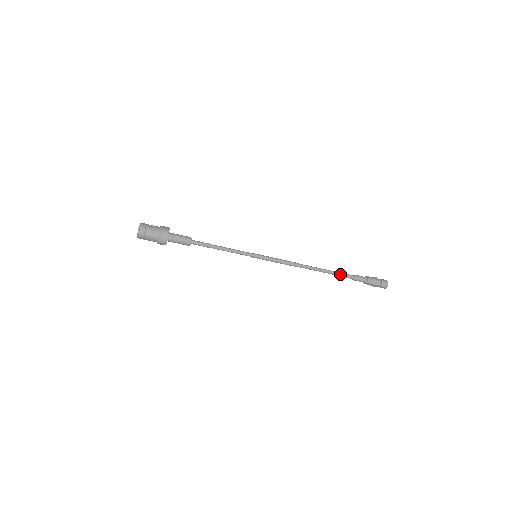
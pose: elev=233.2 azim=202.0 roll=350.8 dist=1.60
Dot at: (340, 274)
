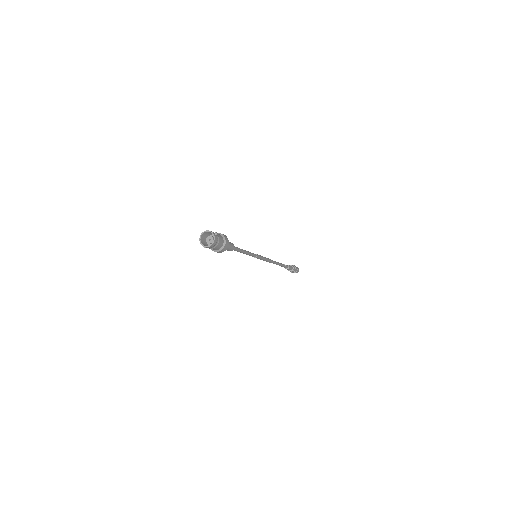
Dot at: (284, 265)
